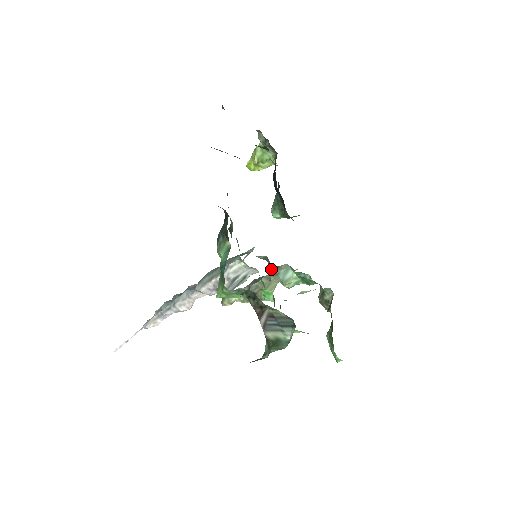
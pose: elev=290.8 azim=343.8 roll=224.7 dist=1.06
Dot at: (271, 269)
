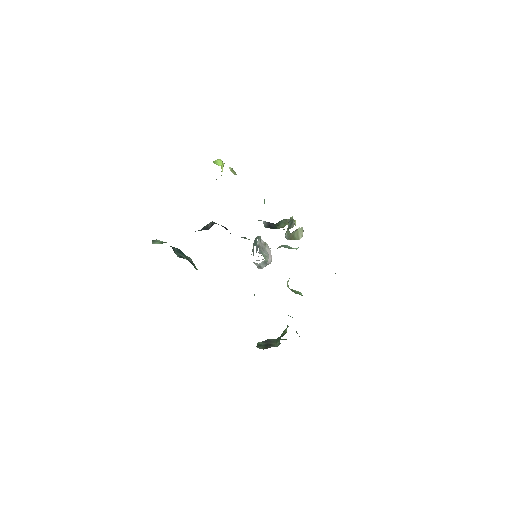
Dot at: occluded
